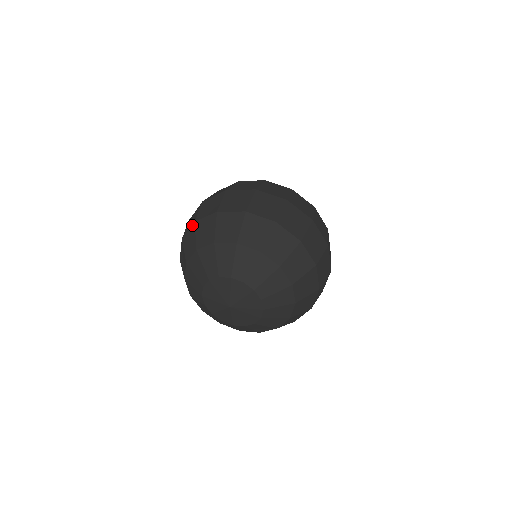
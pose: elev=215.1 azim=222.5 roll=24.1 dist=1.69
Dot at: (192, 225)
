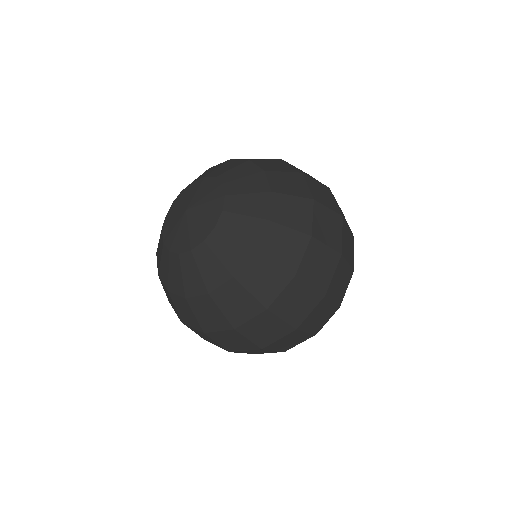
Dot at: occluded
